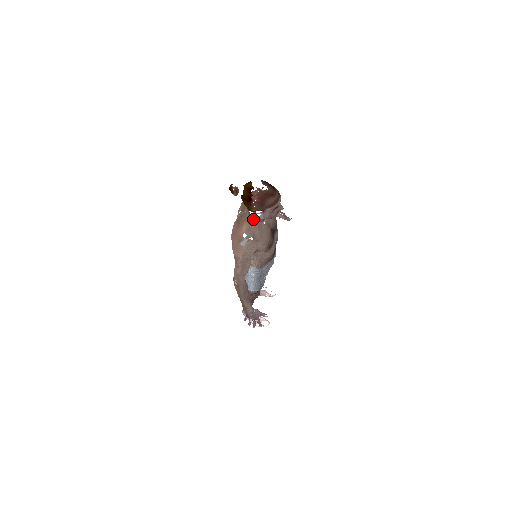
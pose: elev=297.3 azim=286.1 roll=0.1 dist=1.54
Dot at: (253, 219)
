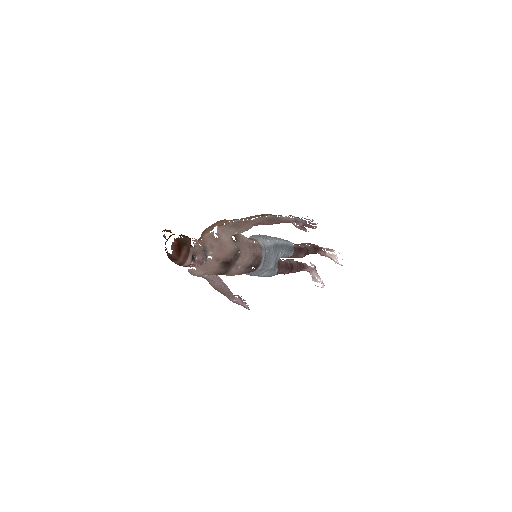
Dot at: occluded
